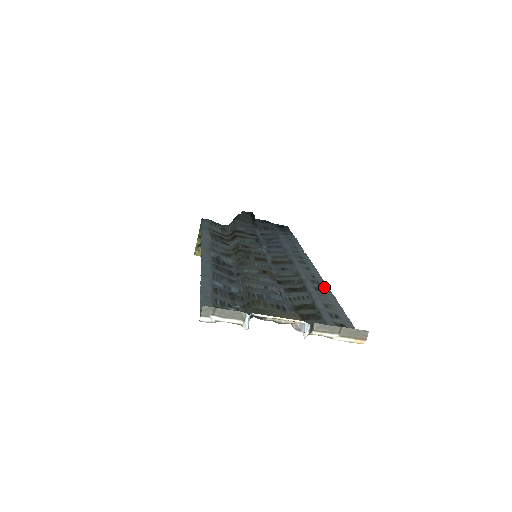
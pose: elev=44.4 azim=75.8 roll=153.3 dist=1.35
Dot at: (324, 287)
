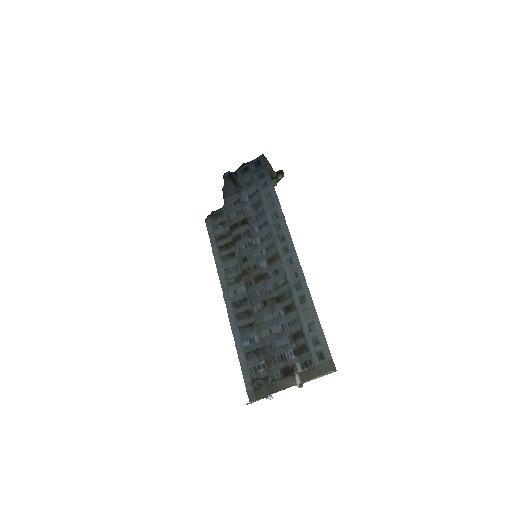
Dot at: (306, 292)
